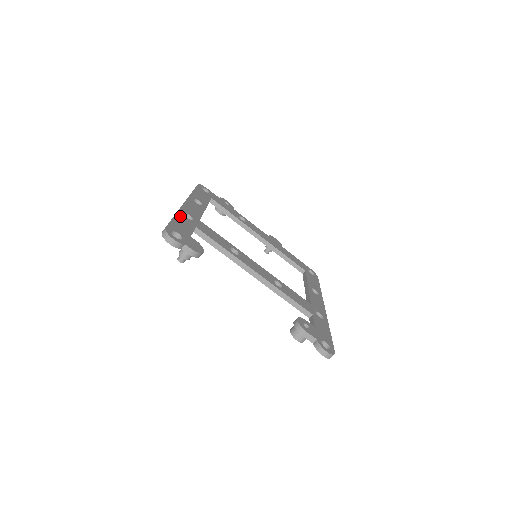
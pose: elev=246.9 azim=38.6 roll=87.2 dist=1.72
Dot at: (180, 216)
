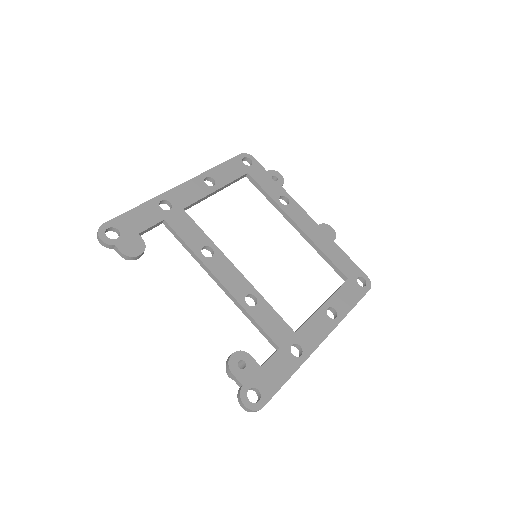
Dot at: (149, 206)
